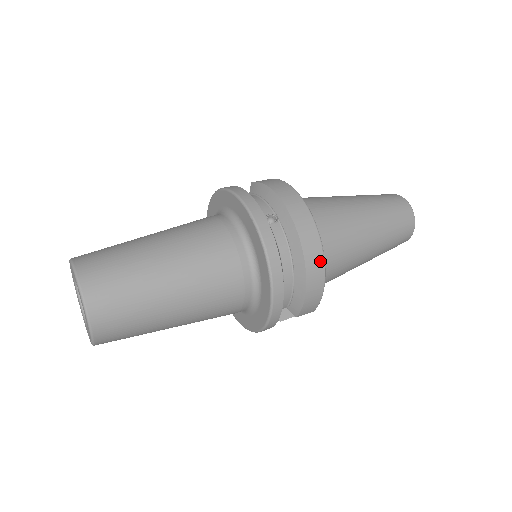
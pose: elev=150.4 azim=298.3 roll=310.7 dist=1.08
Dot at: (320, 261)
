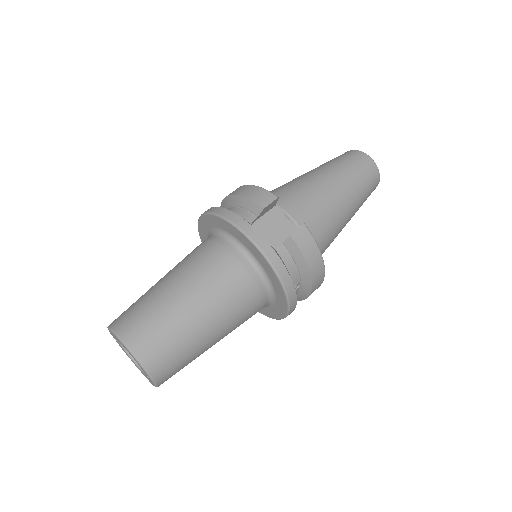
Dot at: occluded
